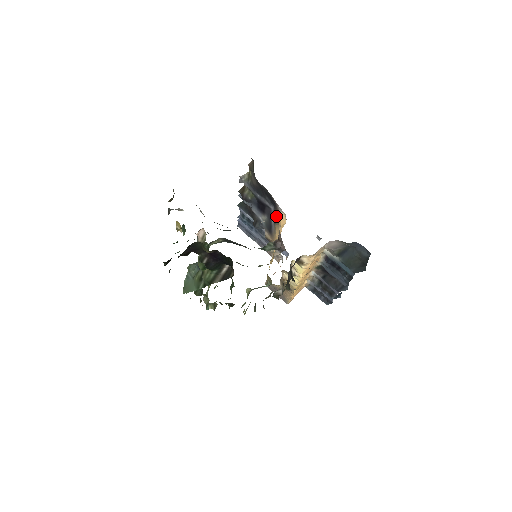
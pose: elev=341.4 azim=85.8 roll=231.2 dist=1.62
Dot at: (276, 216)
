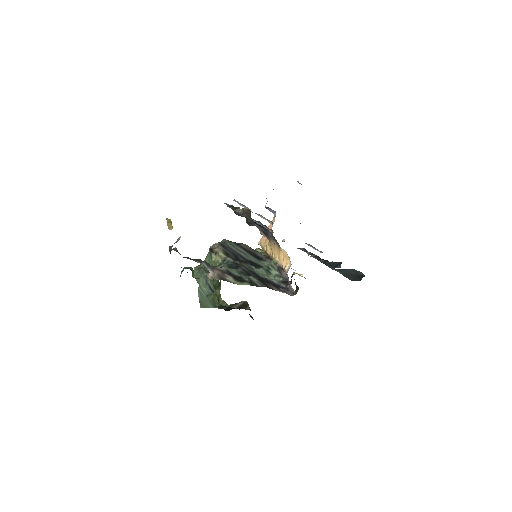
Dot at: (275, 240)
